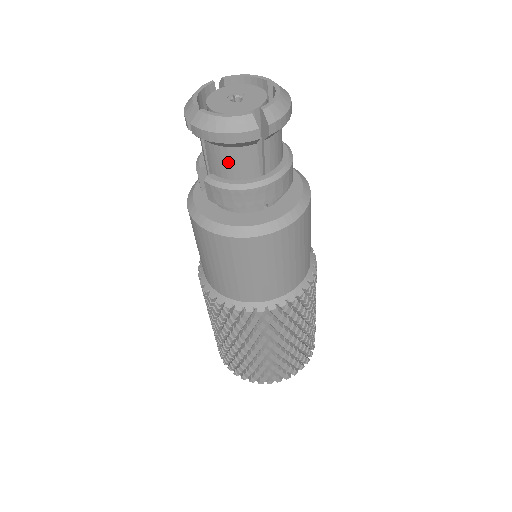
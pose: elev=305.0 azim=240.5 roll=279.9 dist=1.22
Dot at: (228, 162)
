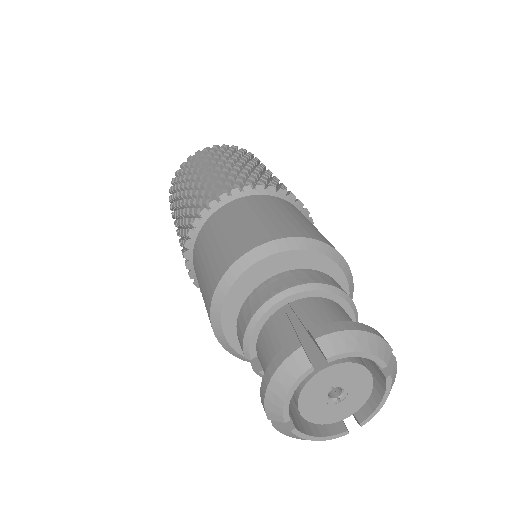
Dot at: occluded
